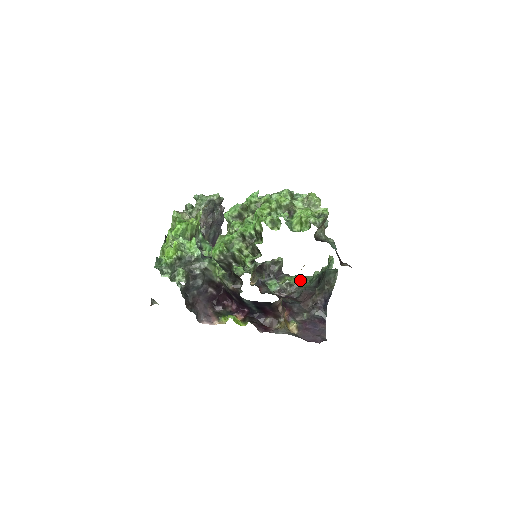
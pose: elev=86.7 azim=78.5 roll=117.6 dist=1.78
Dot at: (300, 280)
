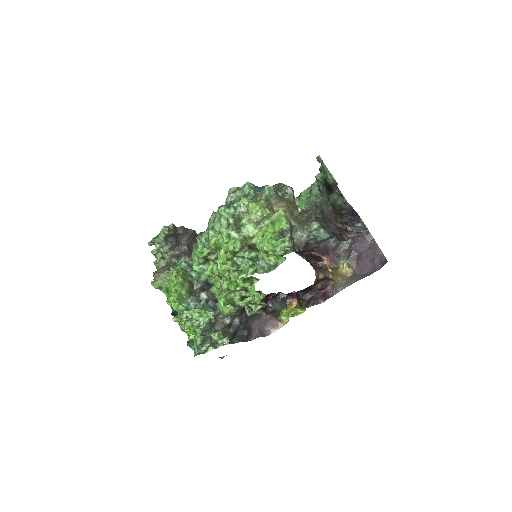
Dot at: (310, 201)
